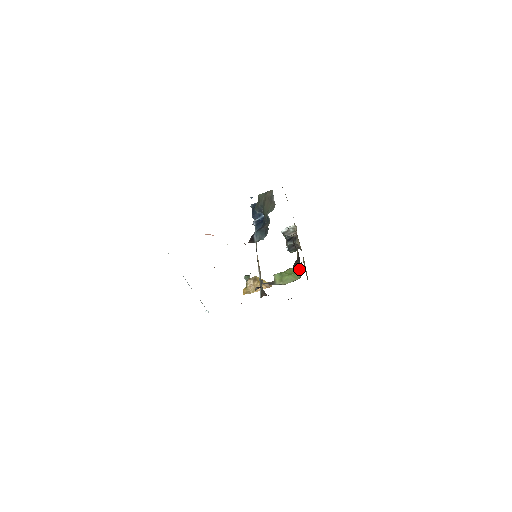
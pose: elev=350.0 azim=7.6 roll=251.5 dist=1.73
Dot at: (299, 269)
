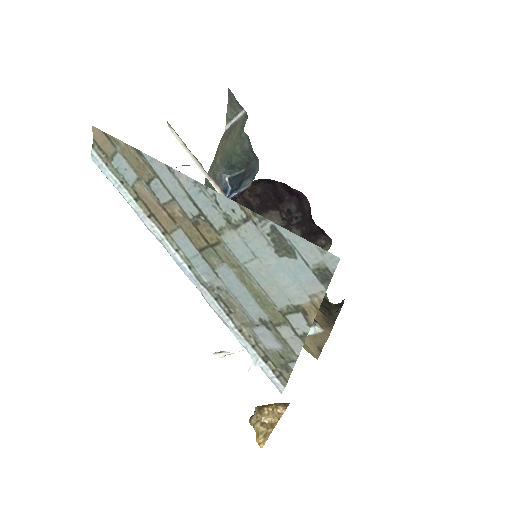
Dot at: occluded
